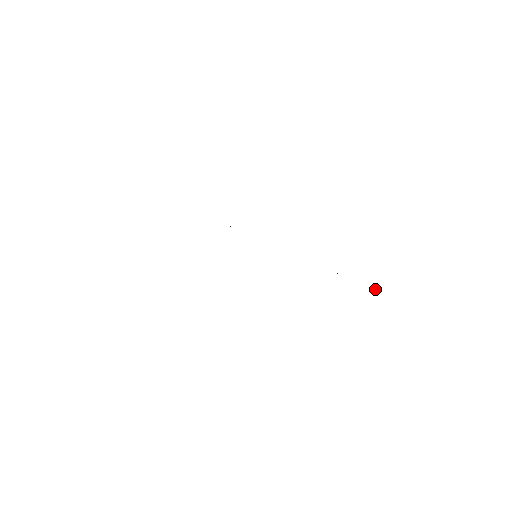
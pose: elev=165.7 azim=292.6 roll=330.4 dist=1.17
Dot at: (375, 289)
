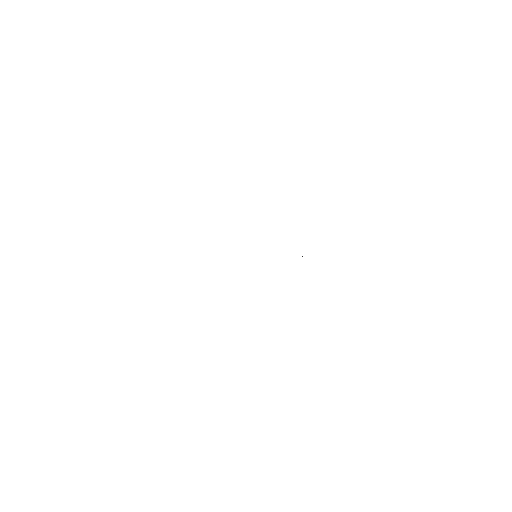
Dot at: occluded
